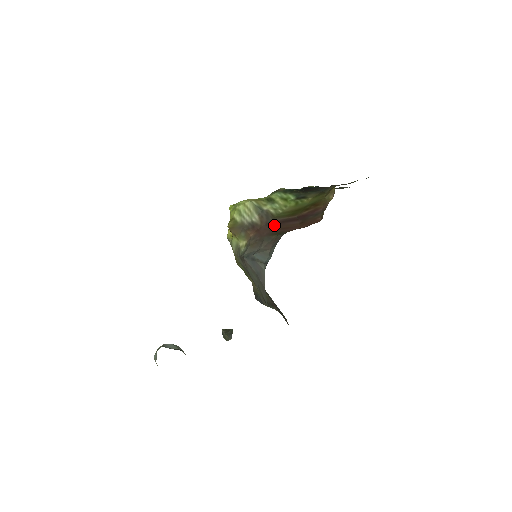
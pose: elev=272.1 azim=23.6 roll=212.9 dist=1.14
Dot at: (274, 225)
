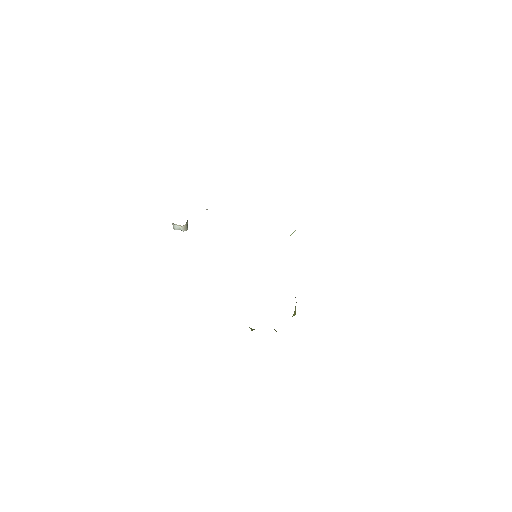
Dot at: occluded
